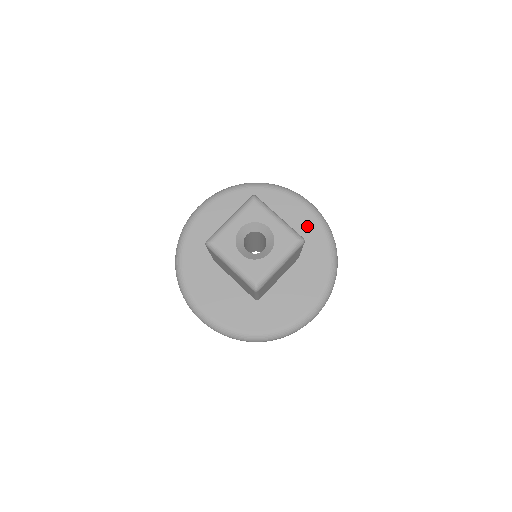
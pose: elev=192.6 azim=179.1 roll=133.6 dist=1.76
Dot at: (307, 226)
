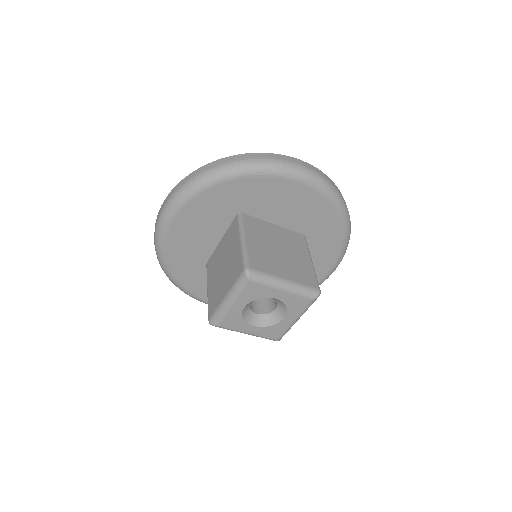
Dot at: (309, 205)
